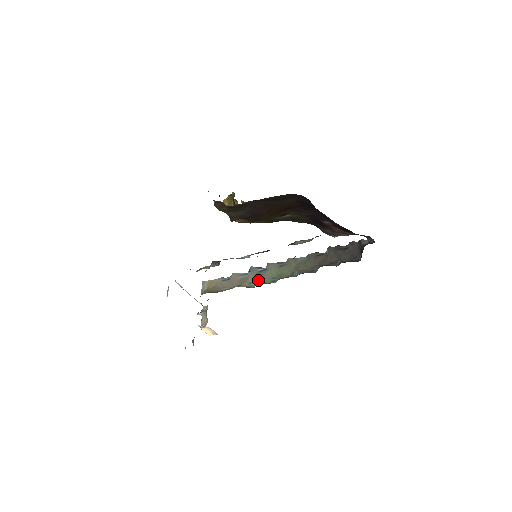
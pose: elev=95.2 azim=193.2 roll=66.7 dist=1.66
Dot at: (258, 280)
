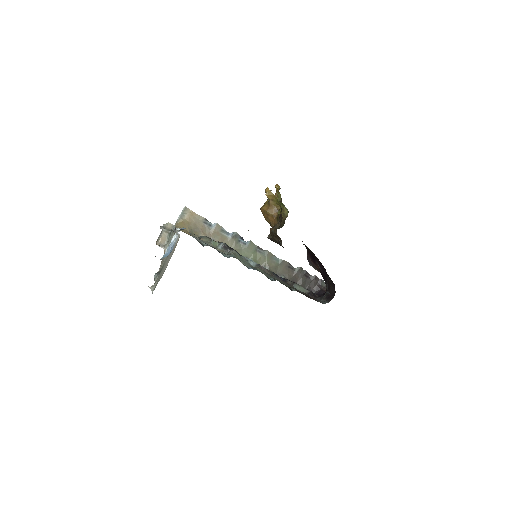
Dot at: occluded
